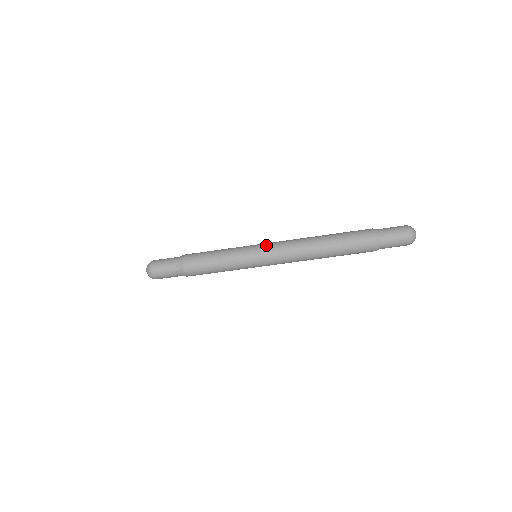
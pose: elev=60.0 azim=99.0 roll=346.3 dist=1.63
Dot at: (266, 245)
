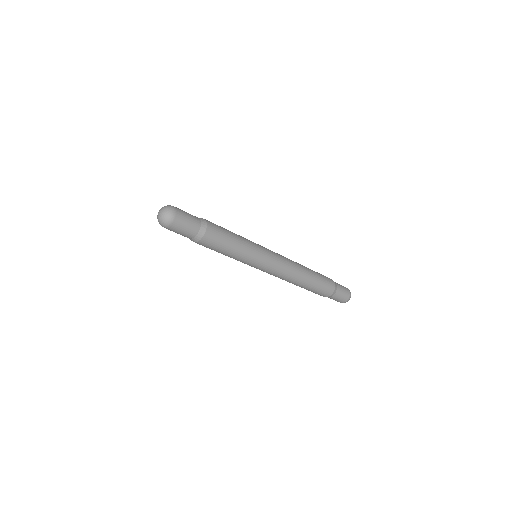
Dot at: (269, 267)
